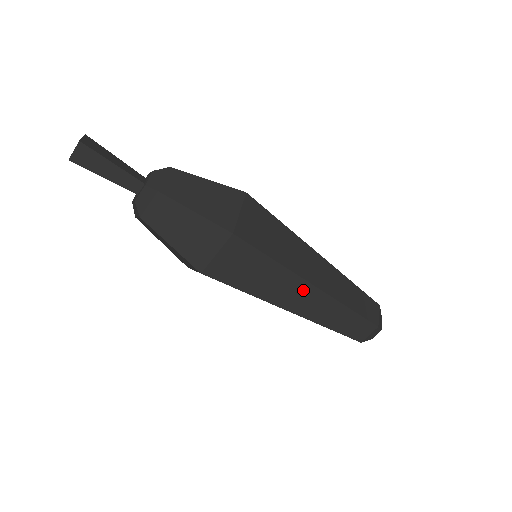
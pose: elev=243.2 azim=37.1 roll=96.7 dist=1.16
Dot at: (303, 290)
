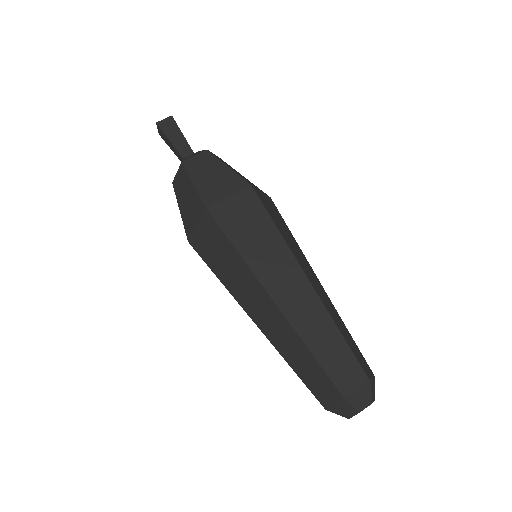
Dot at: (294, 277)
